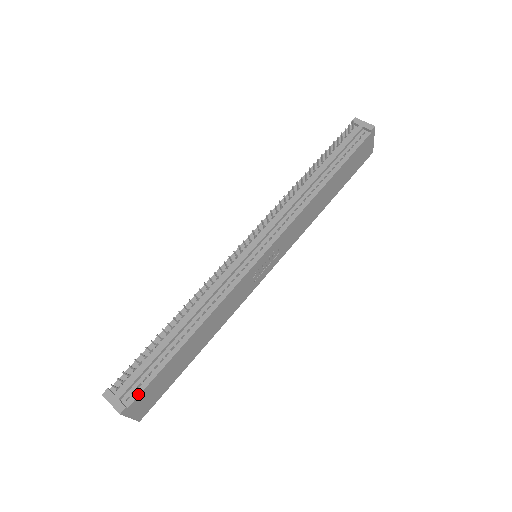
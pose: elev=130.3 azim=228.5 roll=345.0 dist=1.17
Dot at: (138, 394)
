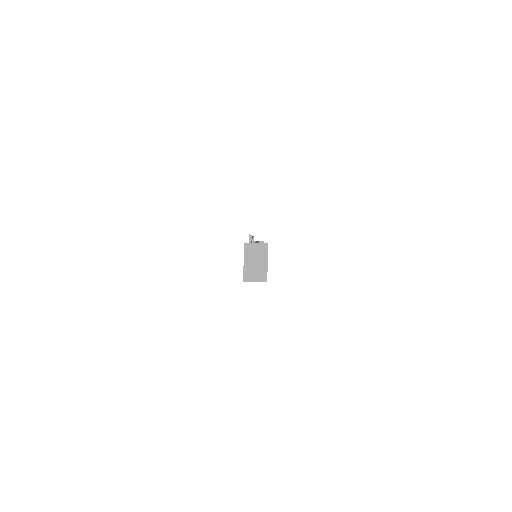
Dot at: occluded
